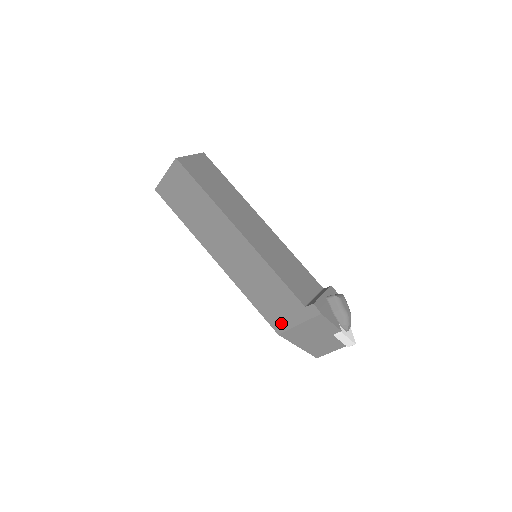
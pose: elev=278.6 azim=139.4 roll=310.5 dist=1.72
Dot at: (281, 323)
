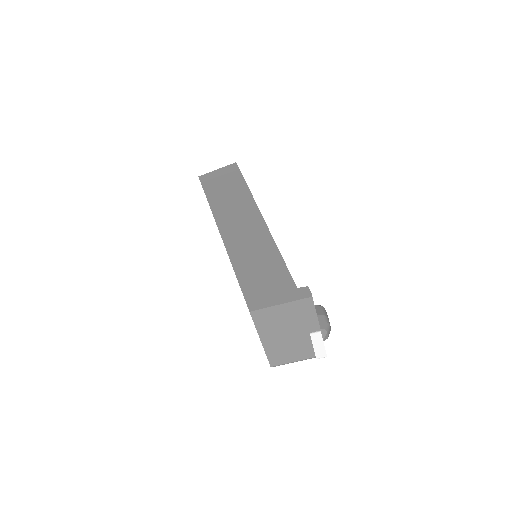
Dot at: (260, 300)
